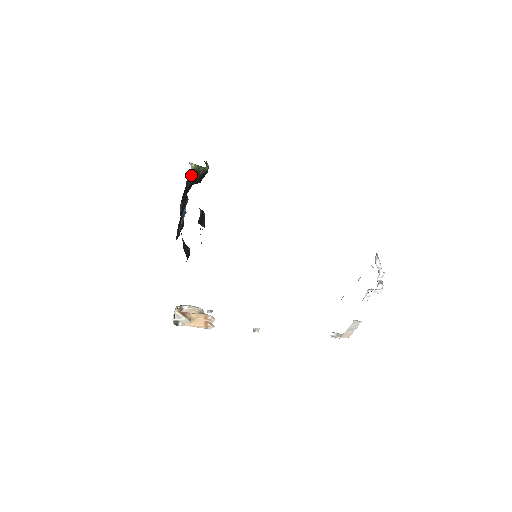
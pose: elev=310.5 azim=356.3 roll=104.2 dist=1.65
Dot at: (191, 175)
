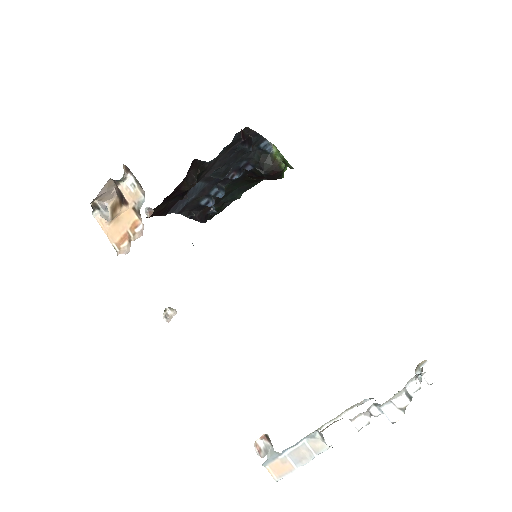
Dot at: (264, 154)
